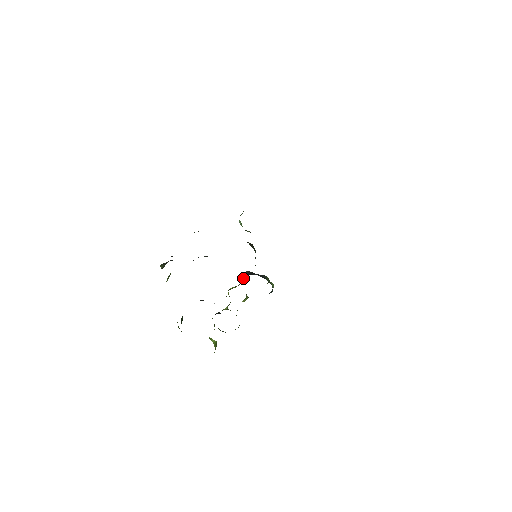
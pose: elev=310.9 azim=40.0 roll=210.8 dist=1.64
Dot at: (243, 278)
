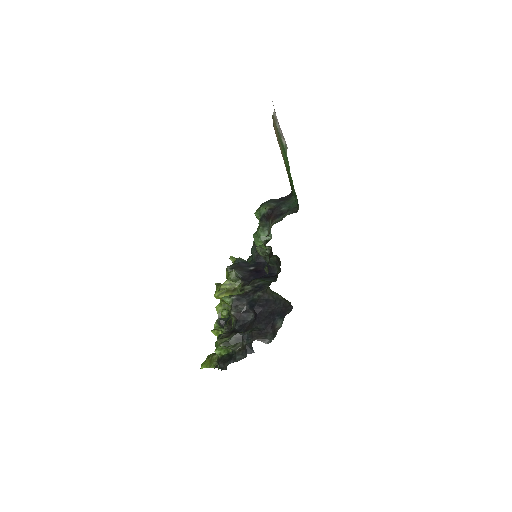
Dot at: (238, 279)
